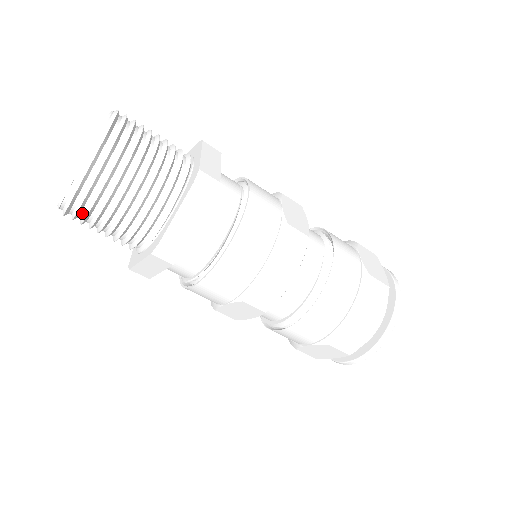
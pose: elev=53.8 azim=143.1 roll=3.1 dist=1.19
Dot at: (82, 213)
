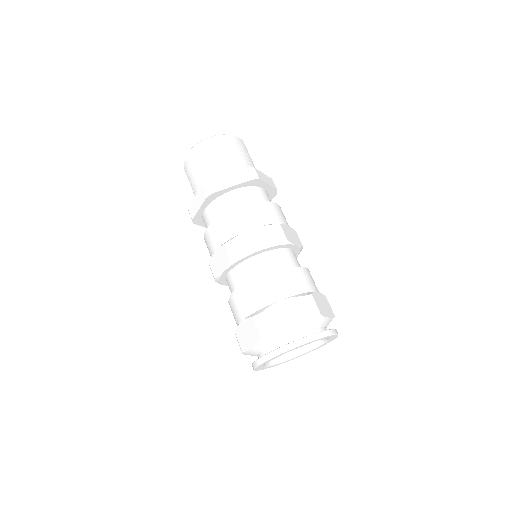
Dot at: (191, 163)
